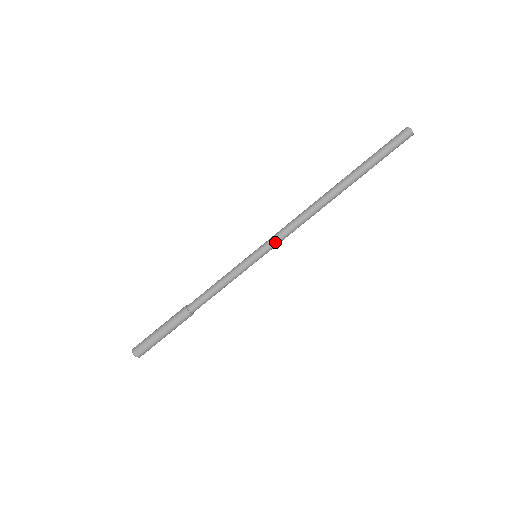
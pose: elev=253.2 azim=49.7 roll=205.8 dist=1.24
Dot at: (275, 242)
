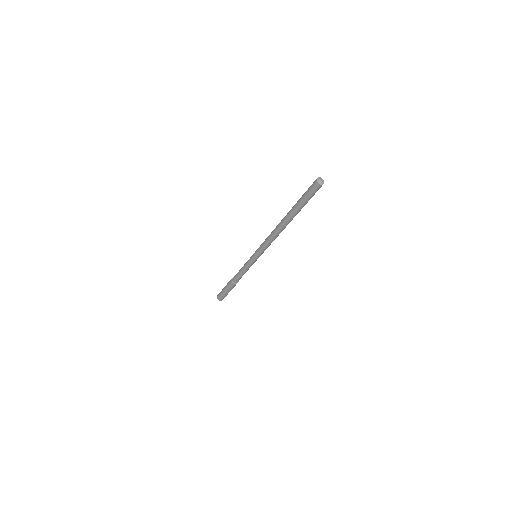
Dot at: (262, 251)
